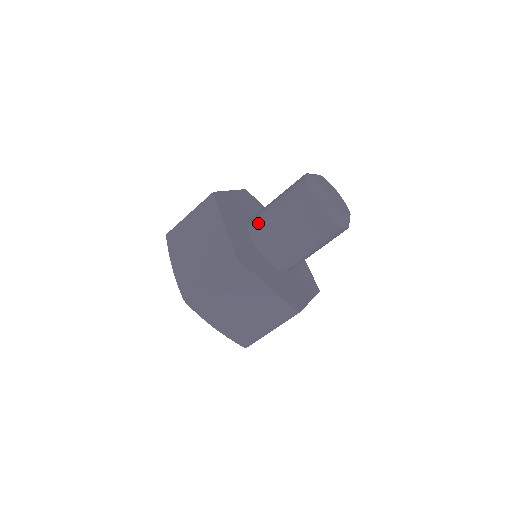
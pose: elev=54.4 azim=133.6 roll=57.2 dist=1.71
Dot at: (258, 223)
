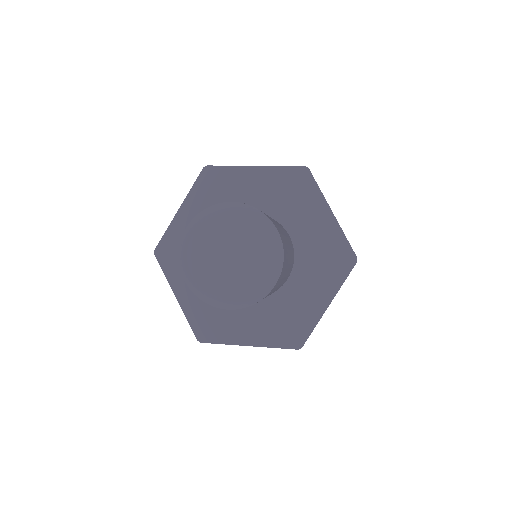
Dot at: occluded
